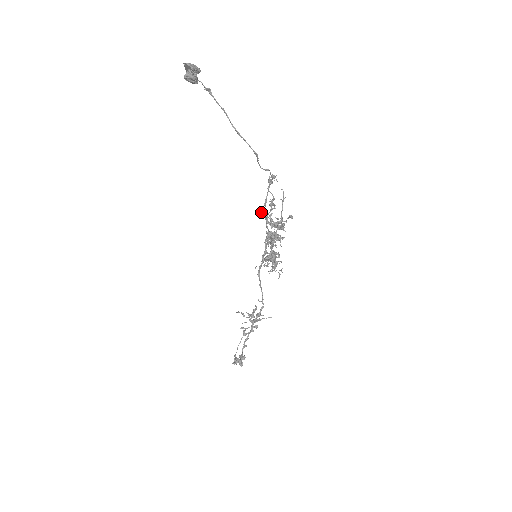
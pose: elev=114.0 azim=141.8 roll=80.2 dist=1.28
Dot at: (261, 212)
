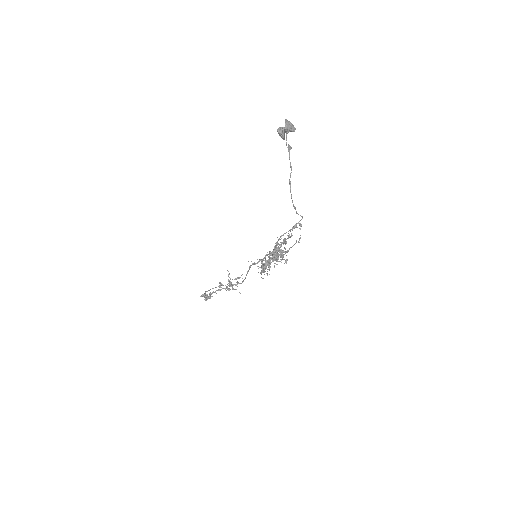
Dot at: occluded
